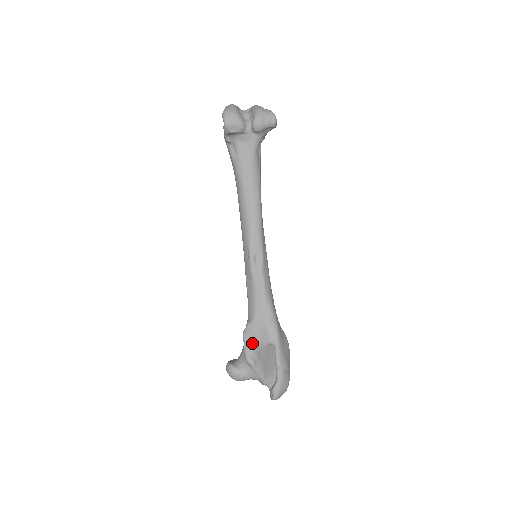
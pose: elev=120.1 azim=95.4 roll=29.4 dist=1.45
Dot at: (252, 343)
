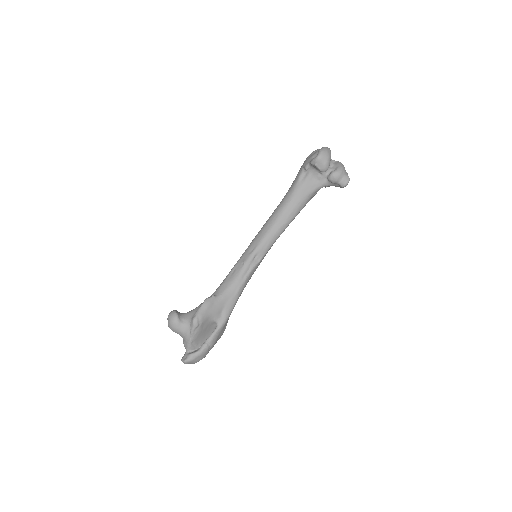
Dot at: (206, 311)
